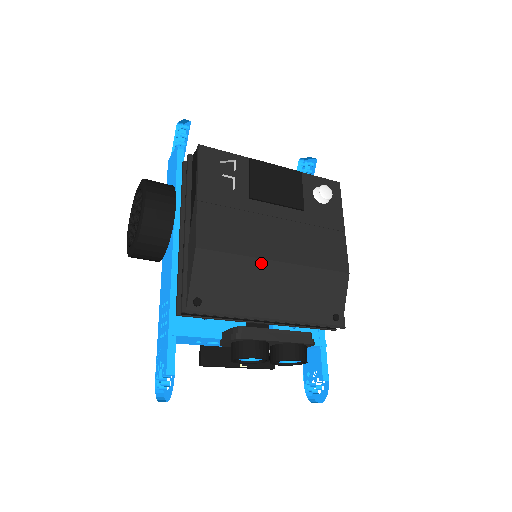
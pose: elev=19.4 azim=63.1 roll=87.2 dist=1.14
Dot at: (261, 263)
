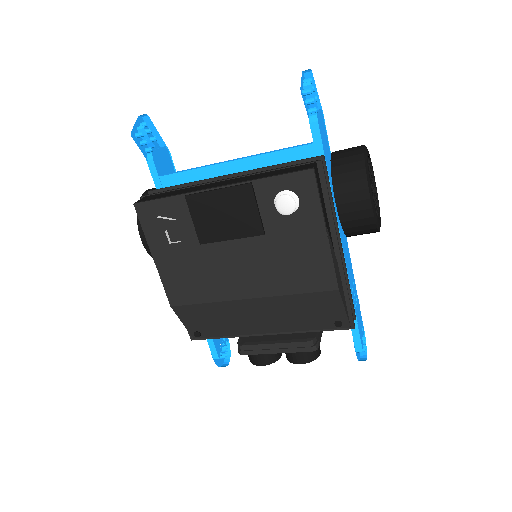
Dot at: (232, 303)
